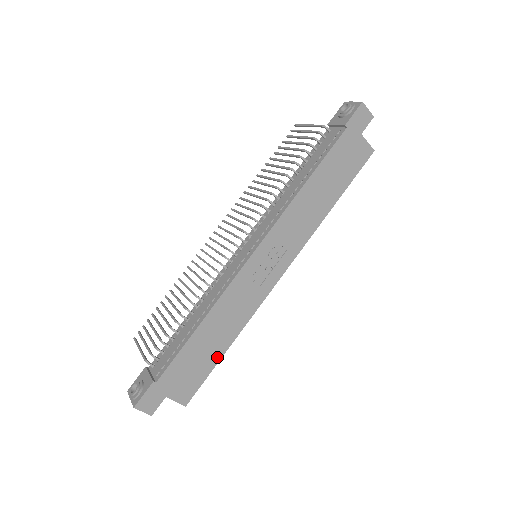
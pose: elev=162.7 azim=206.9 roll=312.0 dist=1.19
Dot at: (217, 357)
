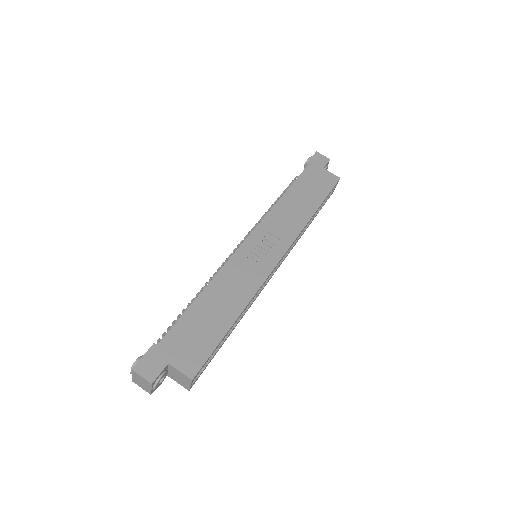
Dot at: (224, 328)
